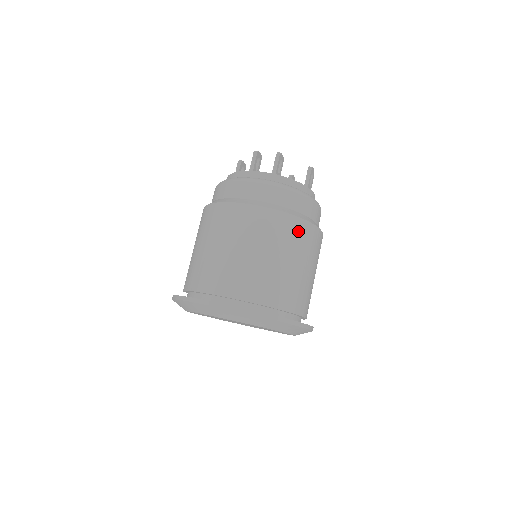
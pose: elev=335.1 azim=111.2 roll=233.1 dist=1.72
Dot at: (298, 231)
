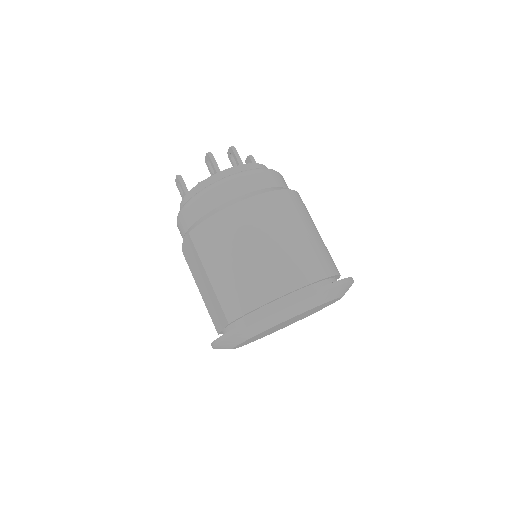
Dot at: (303, 203)
